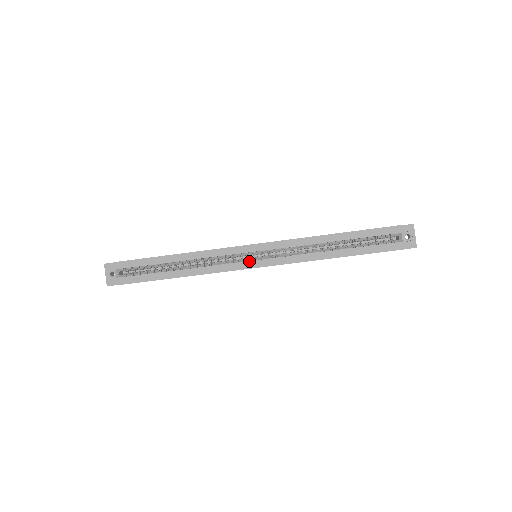
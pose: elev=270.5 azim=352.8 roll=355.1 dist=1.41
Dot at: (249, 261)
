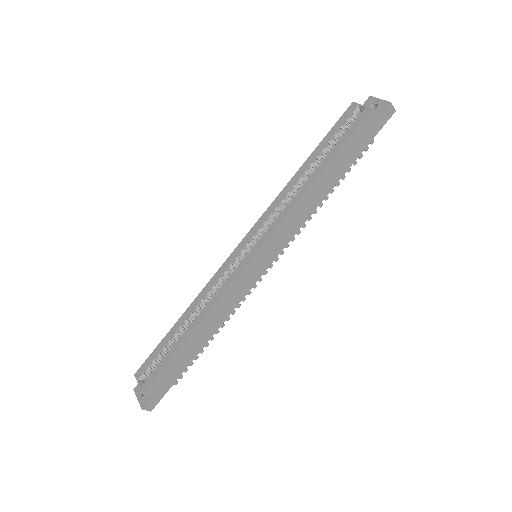
Dot at: (244, 258)
